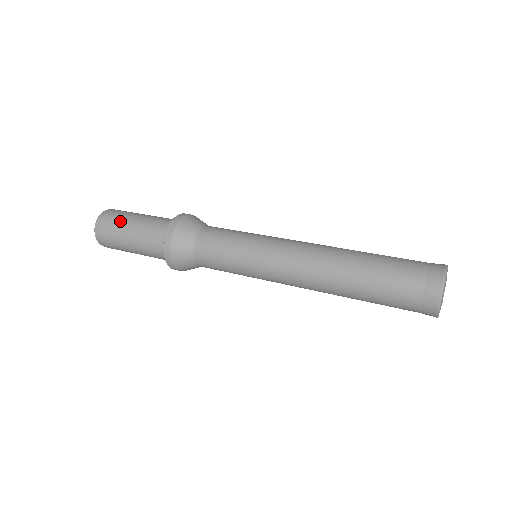
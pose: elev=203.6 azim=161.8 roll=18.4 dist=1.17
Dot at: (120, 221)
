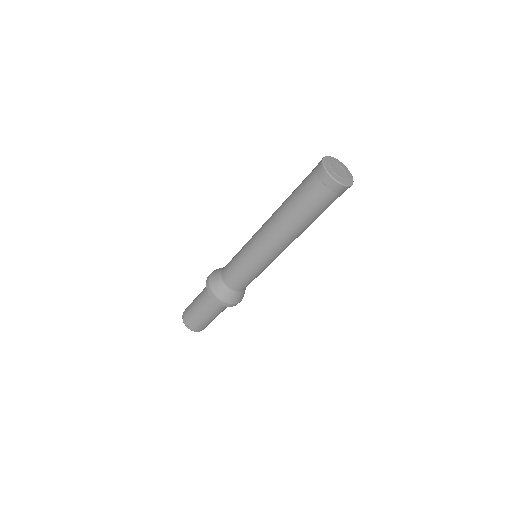
Dot at: (193, 300)
